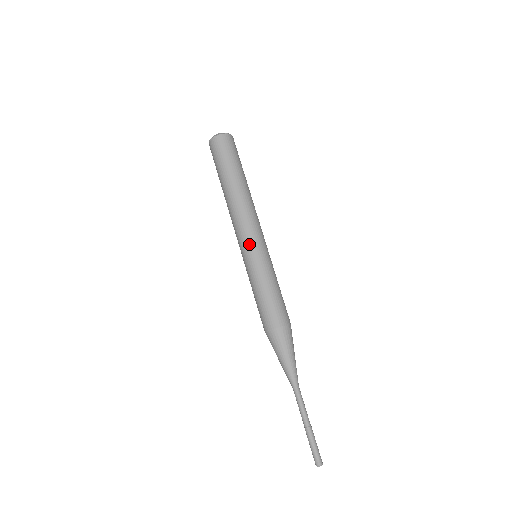
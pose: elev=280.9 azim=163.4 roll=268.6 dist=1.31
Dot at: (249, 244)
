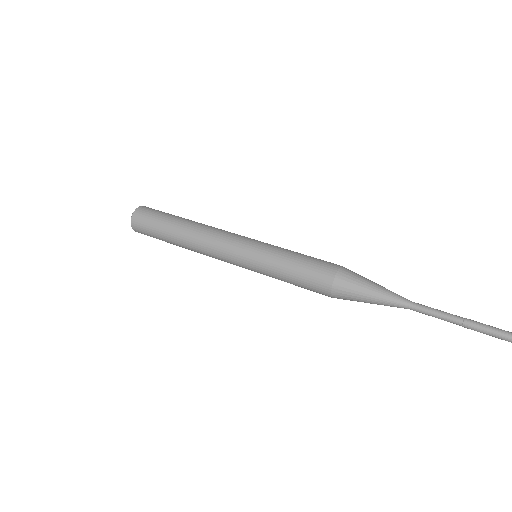
Dot at: (238, 252)
